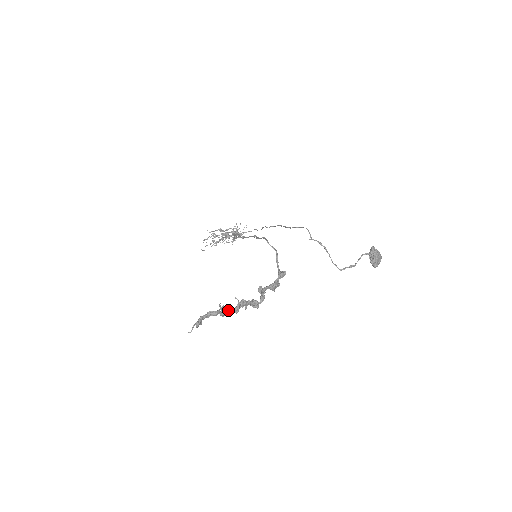
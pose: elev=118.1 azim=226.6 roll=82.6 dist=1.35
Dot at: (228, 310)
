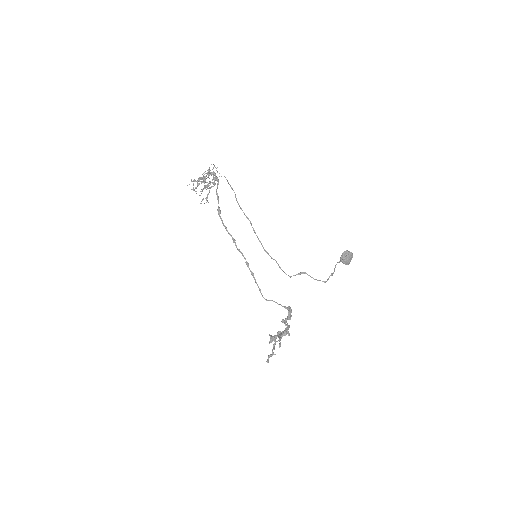
Dot at: (275, 341)
